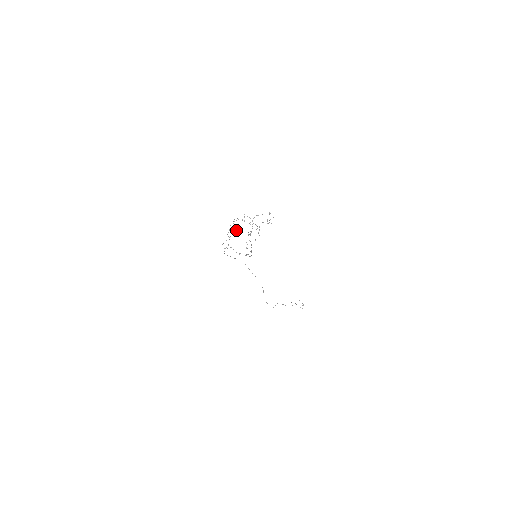
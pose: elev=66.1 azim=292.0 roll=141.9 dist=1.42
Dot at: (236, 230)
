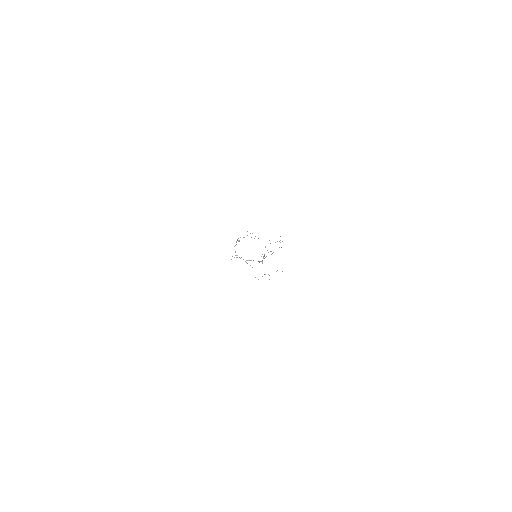
Dot at: (238, 240)
